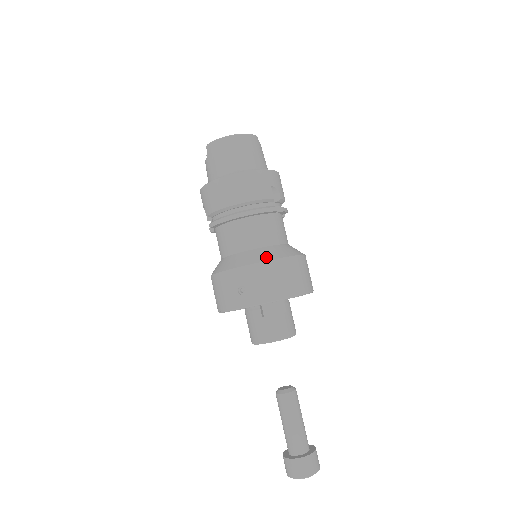
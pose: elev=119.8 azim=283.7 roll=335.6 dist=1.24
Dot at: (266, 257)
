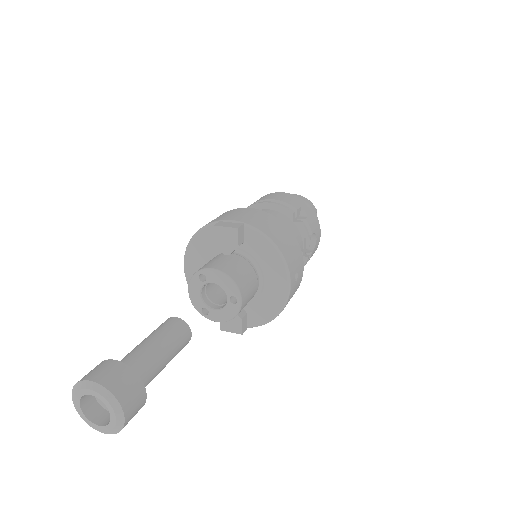
Dot at: occluded
